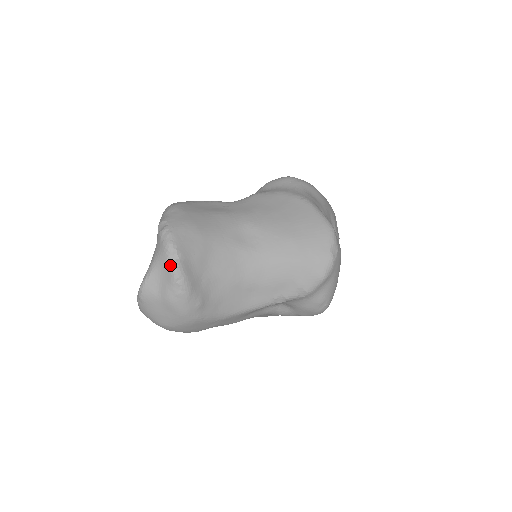
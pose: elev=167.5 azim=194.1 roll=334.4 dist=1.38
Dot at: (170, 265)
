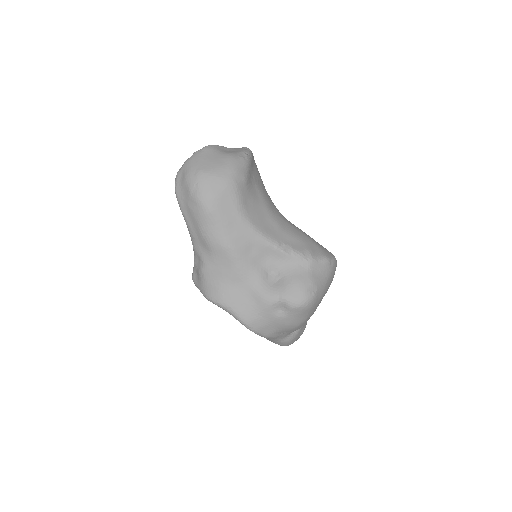
Dot at: (245, 149)
